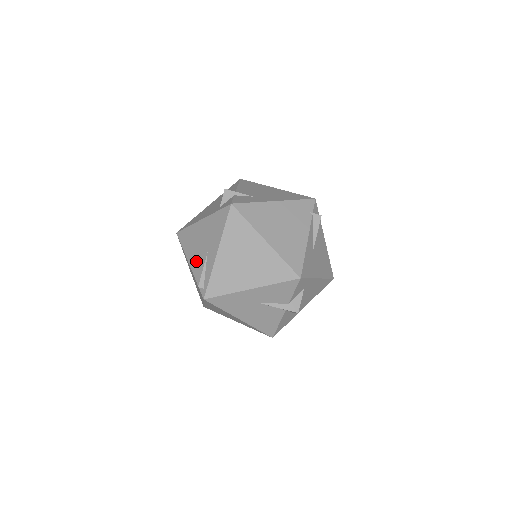
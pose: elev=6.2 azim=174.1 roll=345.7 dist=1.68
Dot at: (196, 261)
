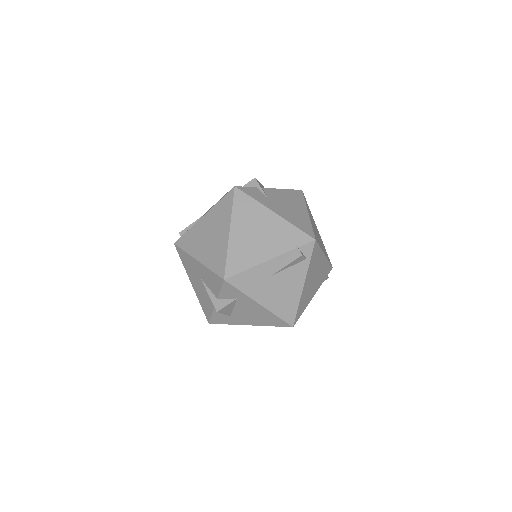
Dot at: occluded
